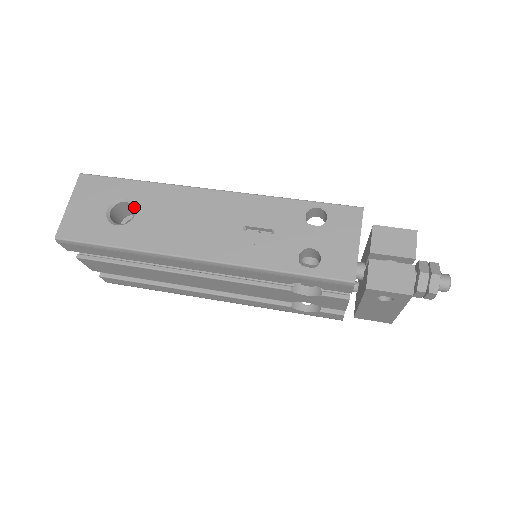
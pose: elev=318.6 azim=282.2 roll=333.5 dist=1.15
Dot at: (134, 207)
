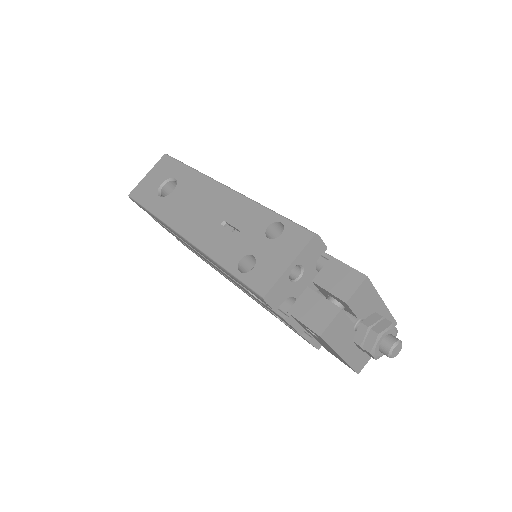
Dot at: (176, 186)
